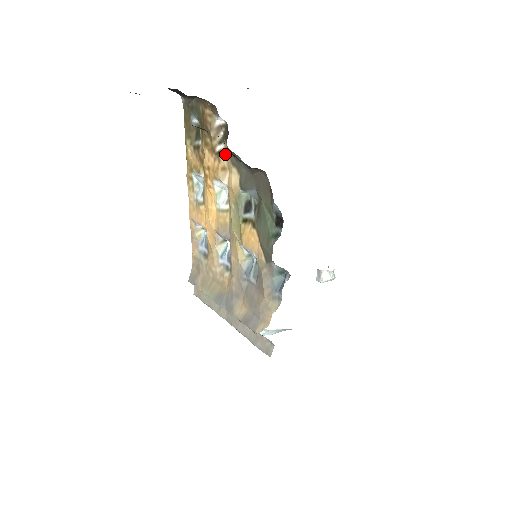
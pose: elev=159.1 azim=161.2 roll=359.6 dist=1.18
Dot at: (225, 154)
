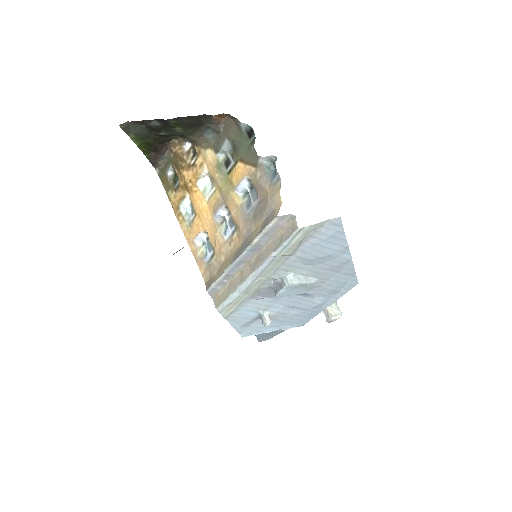
Dot at: (198, 154)
